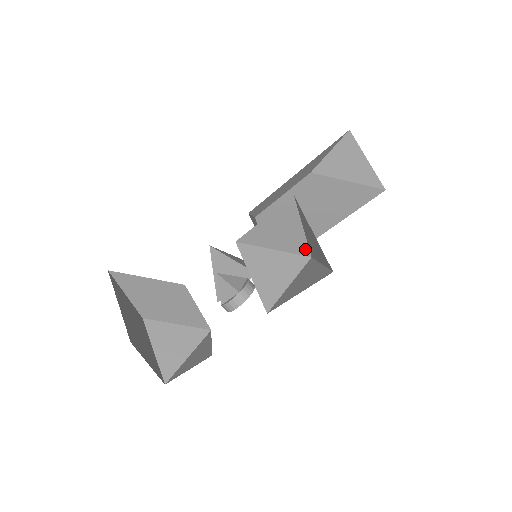
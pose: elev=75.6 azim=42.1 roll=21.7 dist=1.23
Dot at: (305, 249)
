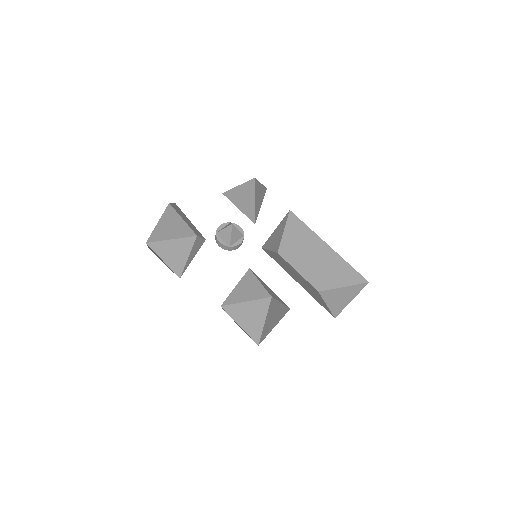
Dot at: occluded
